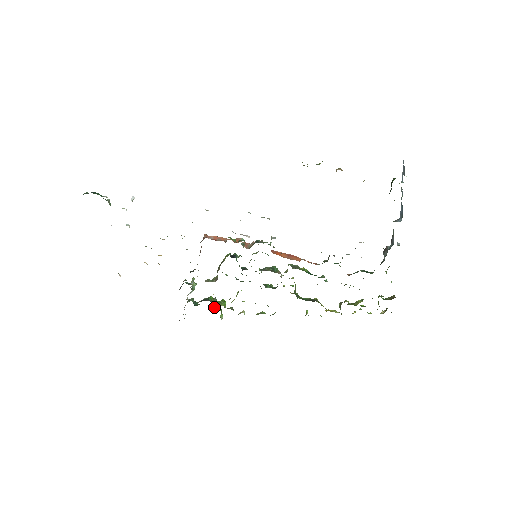
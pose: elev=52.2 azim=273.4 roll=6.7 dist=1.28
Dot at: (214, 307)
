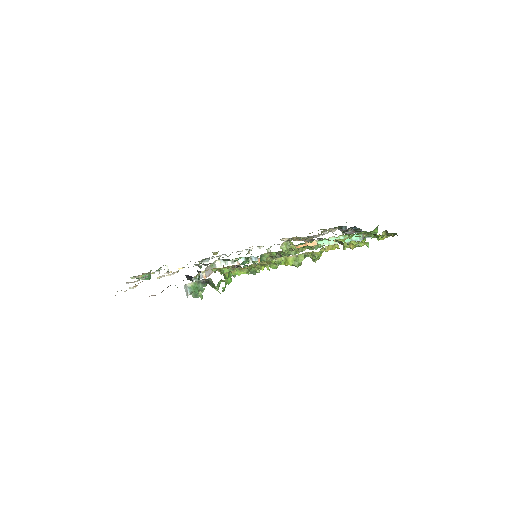
Dot at: (219, 286)
